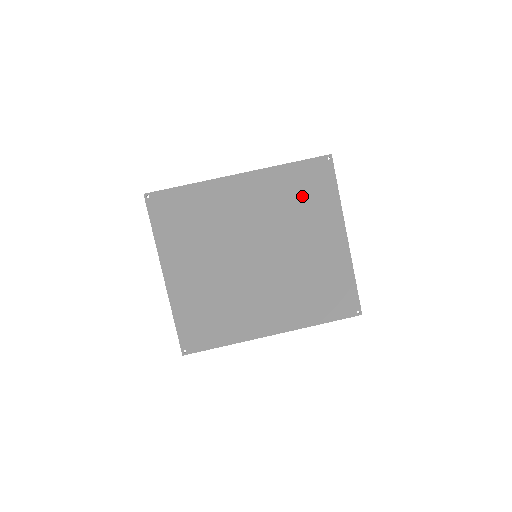
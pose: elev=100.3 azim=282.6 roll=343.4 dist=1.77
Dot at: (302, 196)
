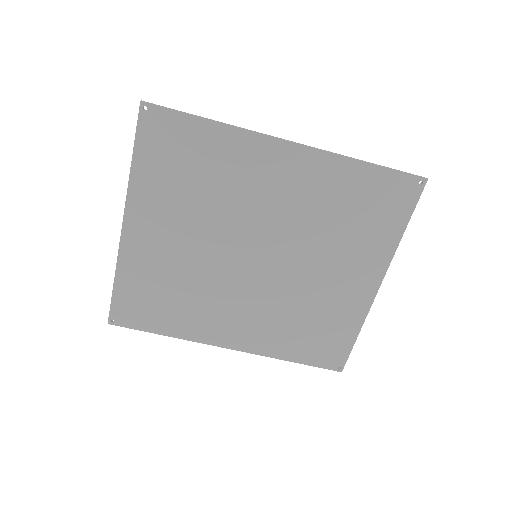
Dot at: (356, 213)
